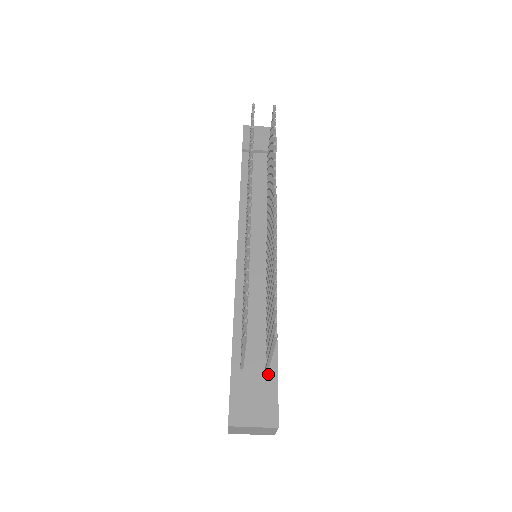
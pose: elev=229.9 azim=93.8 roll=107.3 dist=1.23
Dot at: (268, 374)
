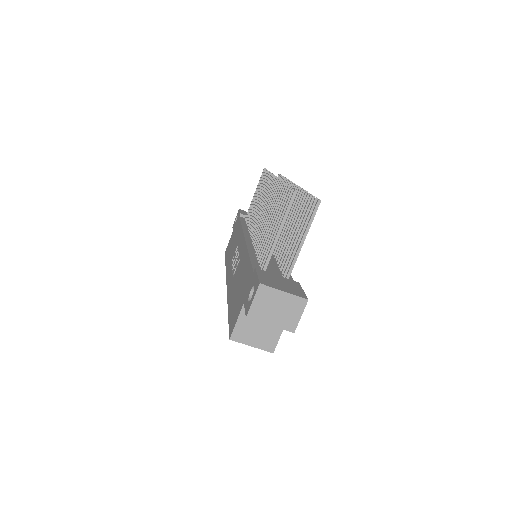
Dot at: occluded
